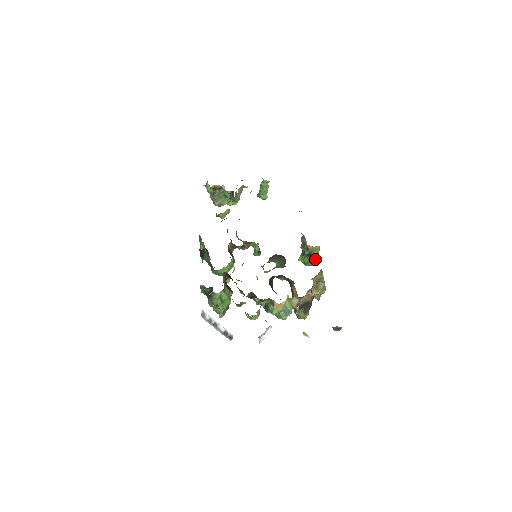
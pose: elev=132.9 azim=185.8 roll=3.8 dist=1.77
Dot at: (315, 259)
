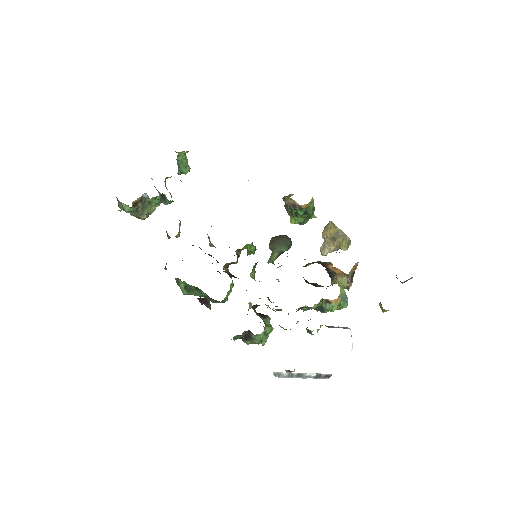
Dot at: (313, 213)
